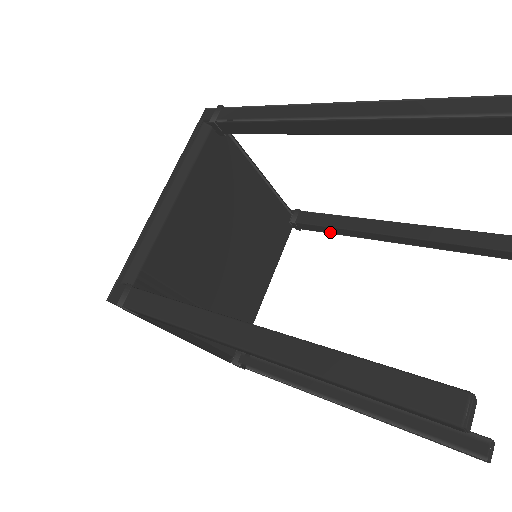
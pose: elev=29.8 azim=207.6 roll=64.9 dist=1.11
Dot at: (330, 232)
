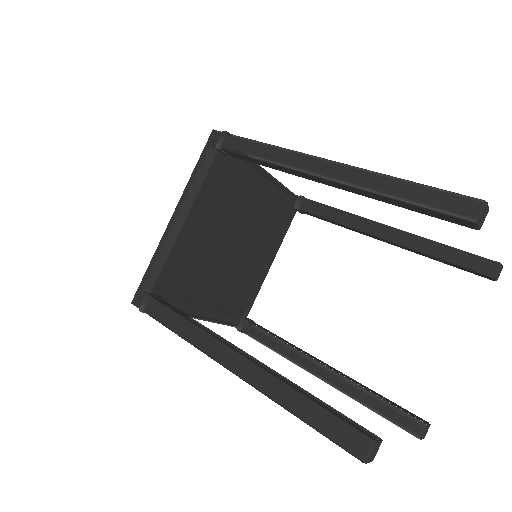
Dot at: (329, 221)
